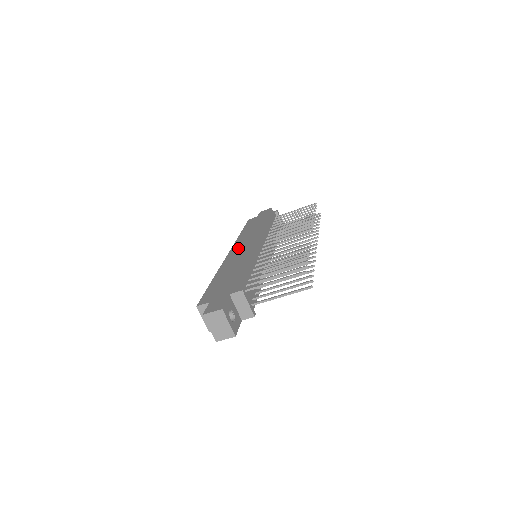
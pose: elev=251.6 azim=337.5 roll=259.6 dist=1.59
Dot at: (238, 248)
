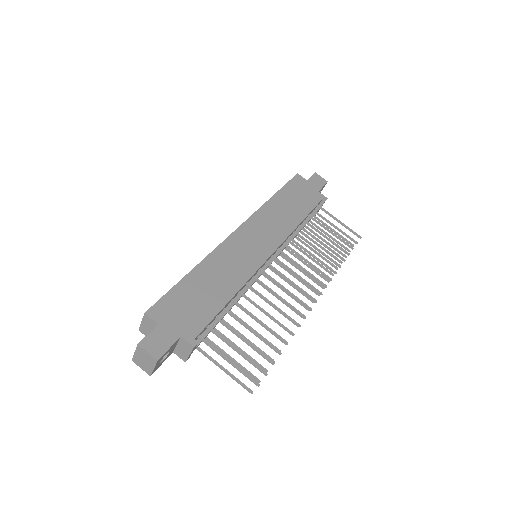
Dot at: (249, 233)
